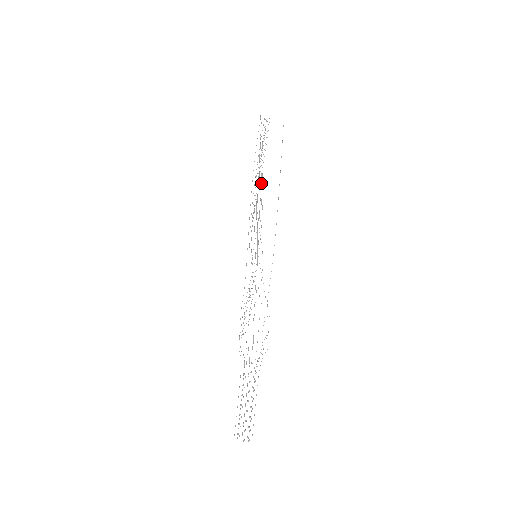
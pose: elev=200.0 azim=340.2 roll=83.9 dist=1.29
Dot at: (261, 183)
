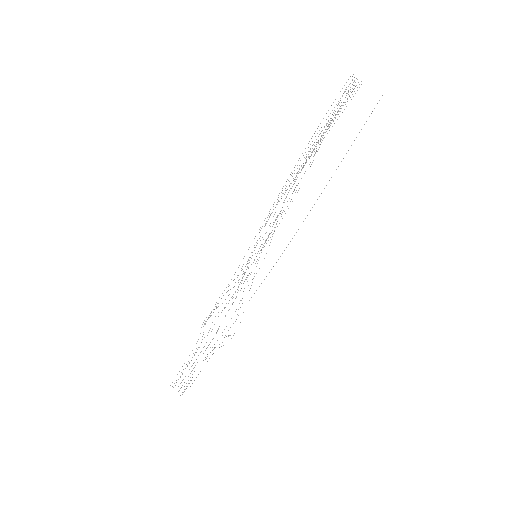
Dot at: occluded
